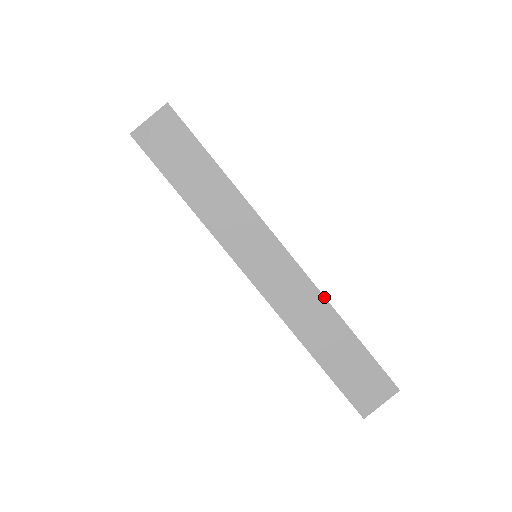
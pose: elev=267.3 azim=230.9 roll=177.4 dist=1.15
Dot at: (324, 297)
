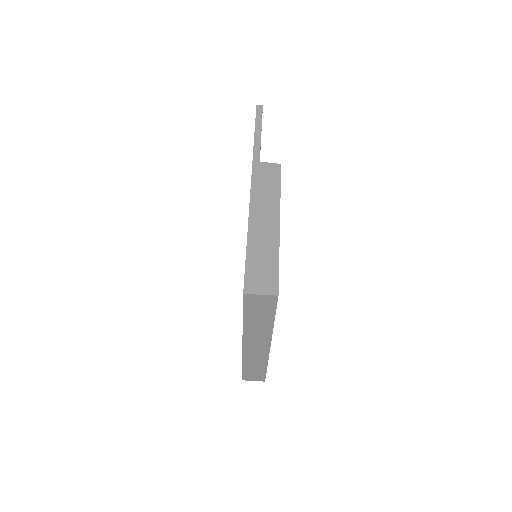
Dot at: occluded
